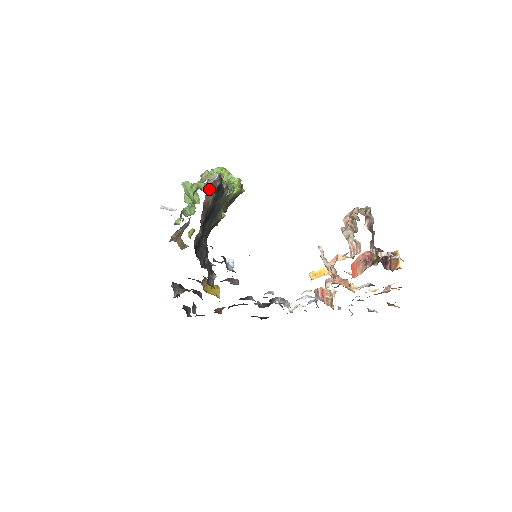
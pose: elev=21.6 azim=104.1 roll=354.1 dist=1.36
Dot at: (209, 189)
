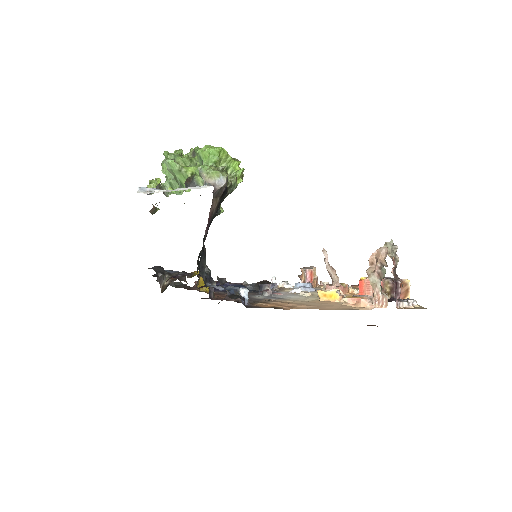
Dot at: (214, 196)
